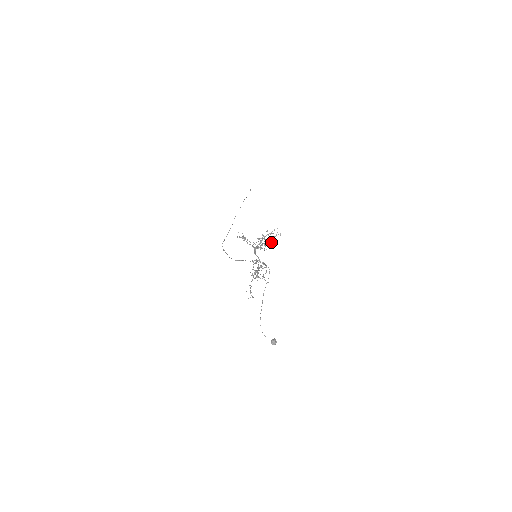
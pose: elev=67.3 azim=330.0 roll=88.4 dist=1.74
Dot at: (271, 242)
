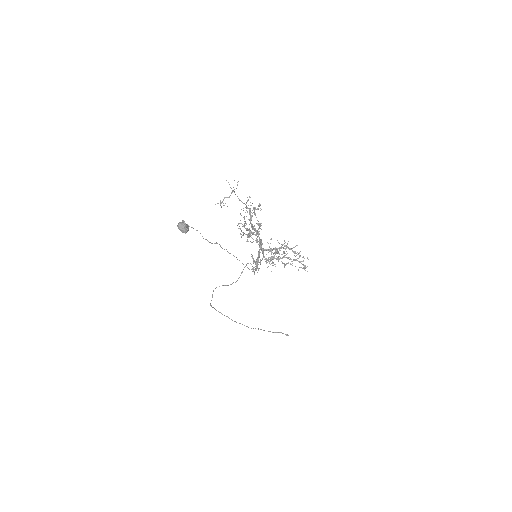
Dot at: (287, 263)
